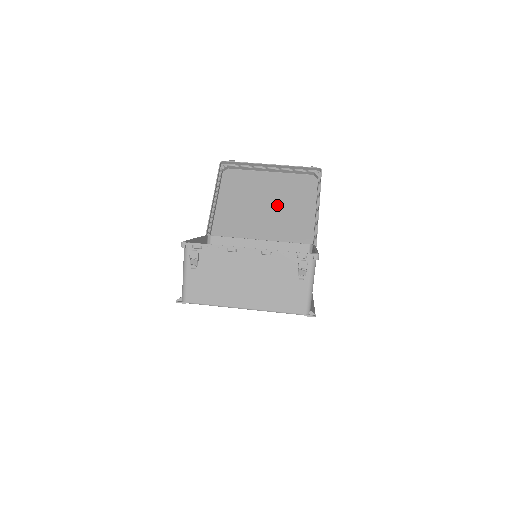
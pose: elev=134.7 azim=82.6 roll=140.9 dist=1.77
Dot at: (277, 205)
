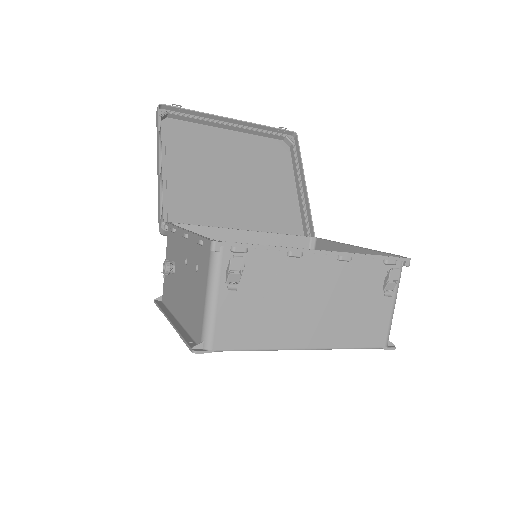
Dot at: (248, 179)
